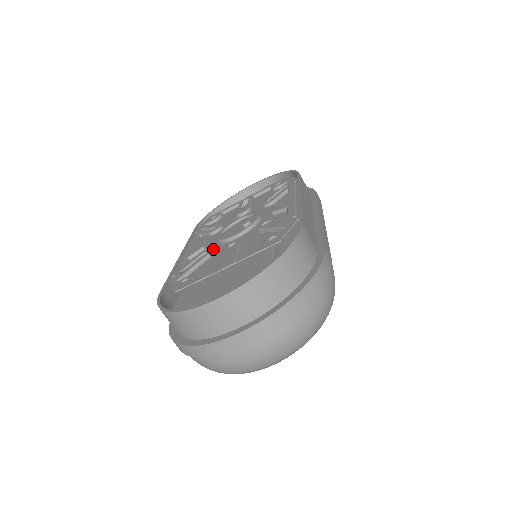
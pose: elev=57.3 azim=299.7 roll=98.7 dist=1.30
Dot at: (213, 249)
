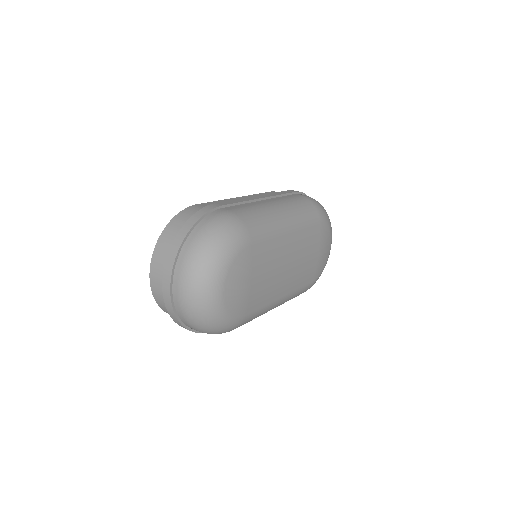
Dot at: occluded
